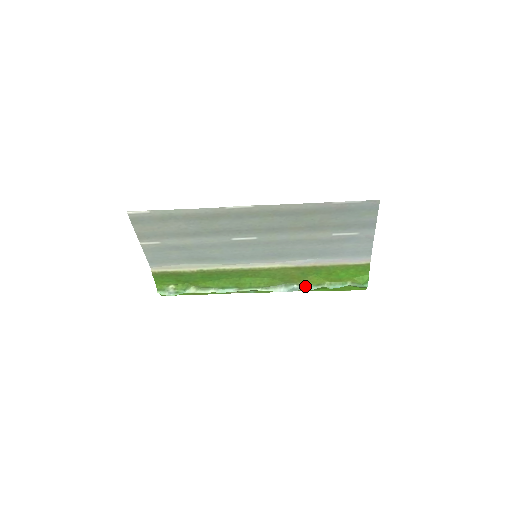
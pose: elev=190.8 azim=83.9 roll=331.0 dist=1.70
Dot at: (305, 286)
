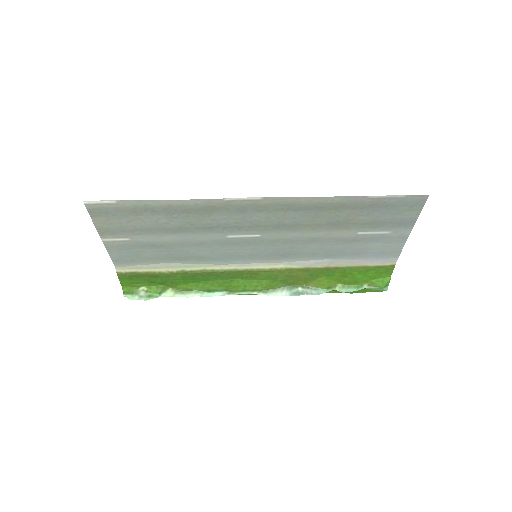
Dot at: (312, 289)
